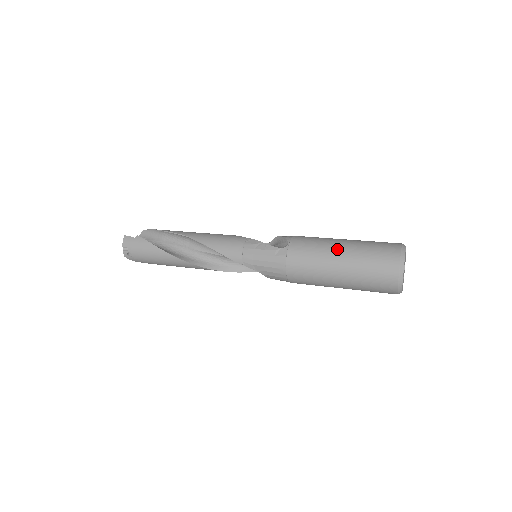
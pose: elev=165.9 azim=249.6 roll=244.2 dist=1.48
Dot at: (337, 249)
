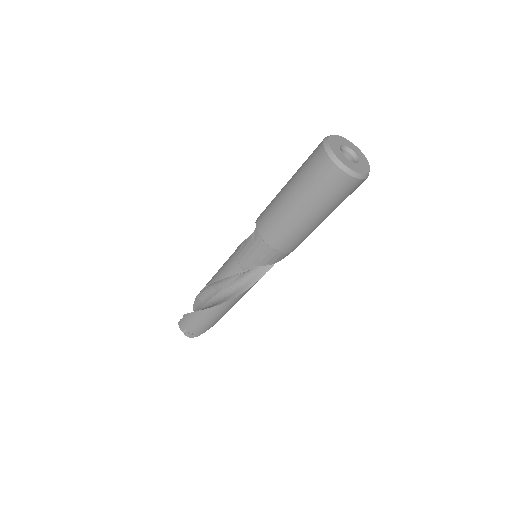
Dot at: (284, 192)
